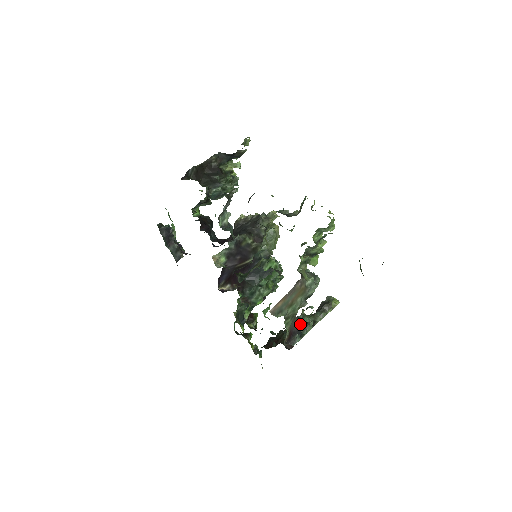
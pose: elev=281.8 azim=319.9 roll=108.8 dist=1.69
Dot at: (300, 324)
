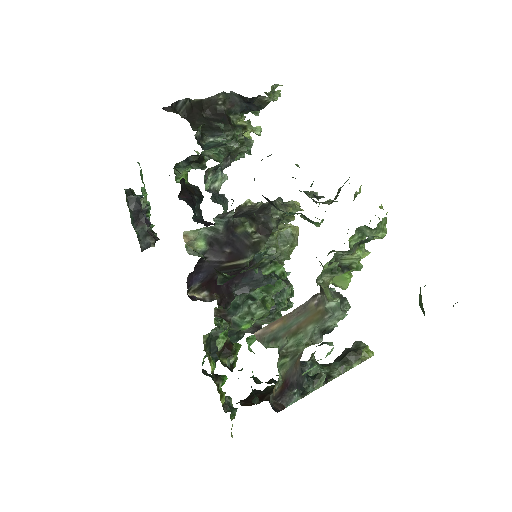
Dot at: occluded
